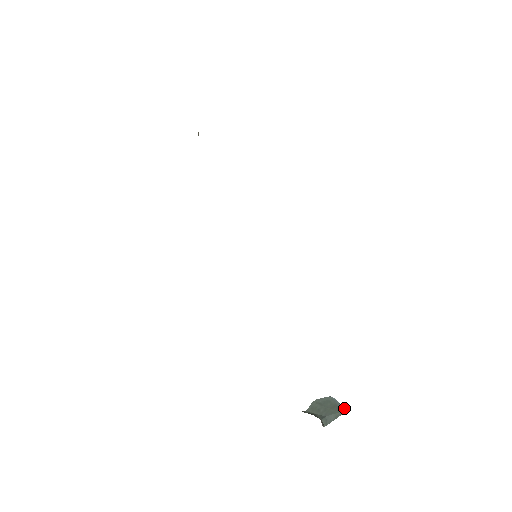
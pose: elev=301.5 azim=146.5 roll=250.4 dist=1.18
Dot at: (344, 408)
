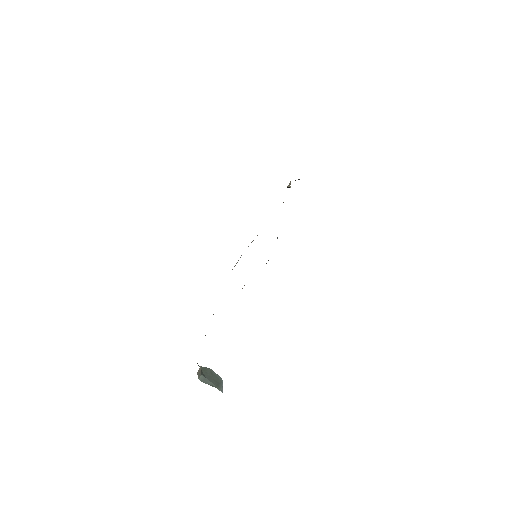
Dot at: (222, 390)
